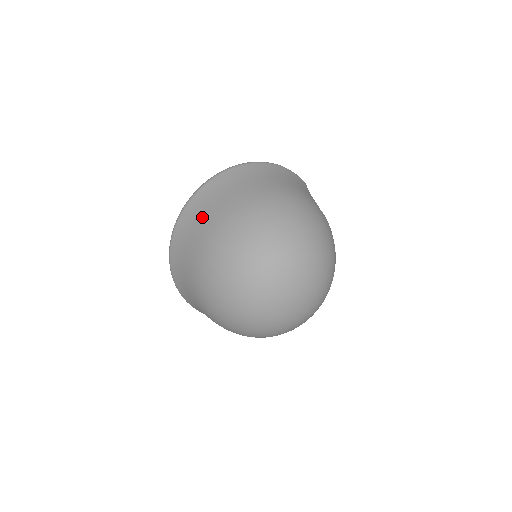
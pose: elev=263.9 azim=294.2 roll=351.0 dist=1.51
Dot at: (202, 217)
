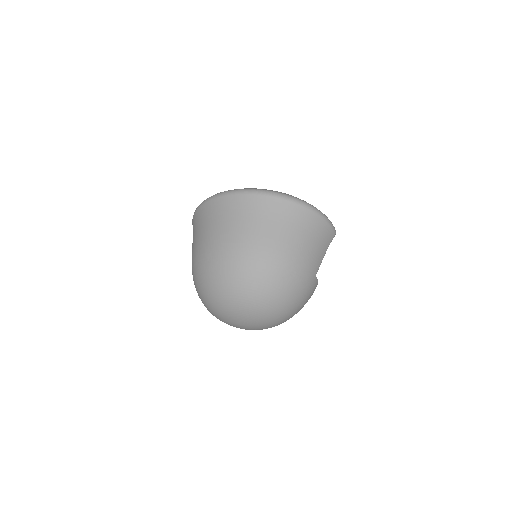
Dot at: (223, 222)
